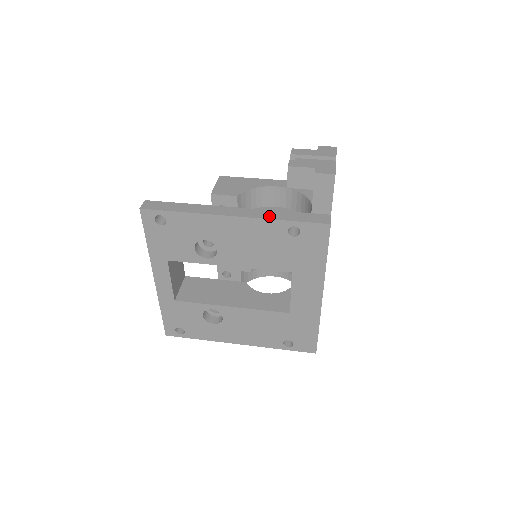
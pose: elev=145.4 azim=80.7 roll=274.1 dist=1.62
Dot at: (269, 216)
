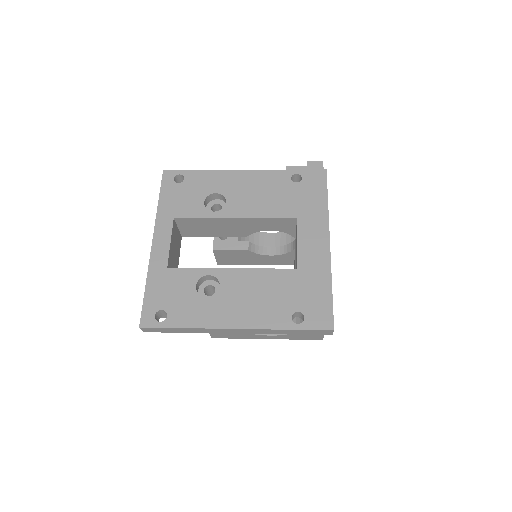
Dot at: (274, 172)
